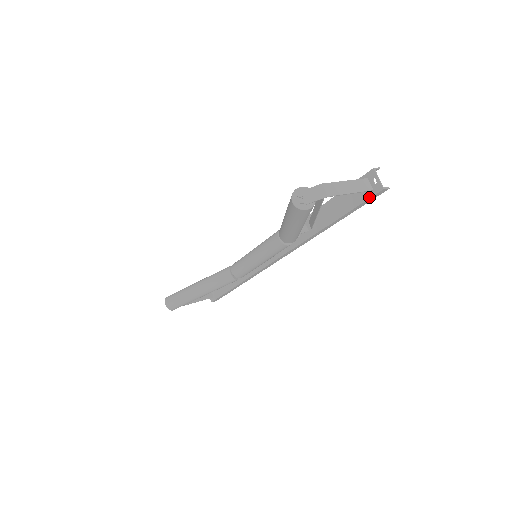
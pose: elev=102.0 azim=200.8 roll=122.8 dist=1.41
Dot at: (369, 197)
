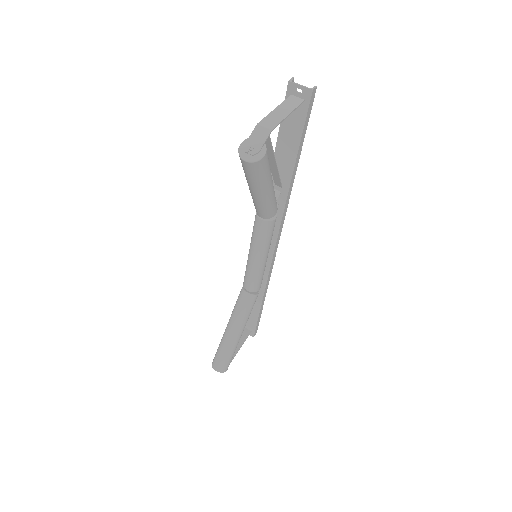
Dot at: (306, 109)
